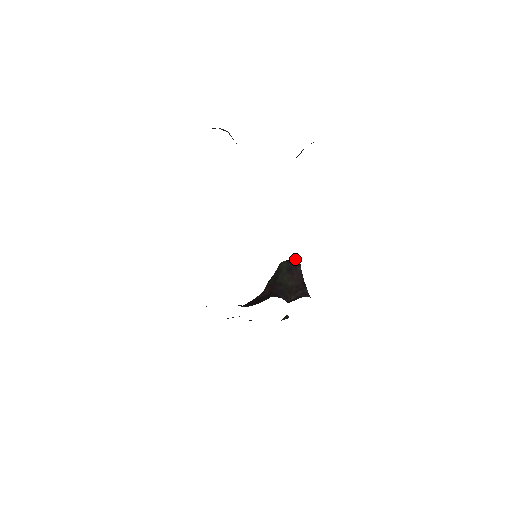
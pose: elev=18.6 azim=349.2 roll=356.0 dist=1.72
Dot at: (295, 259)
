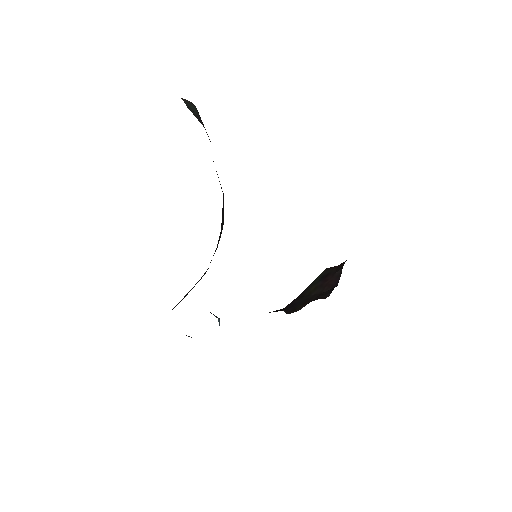
Dot at: (341, 263)
